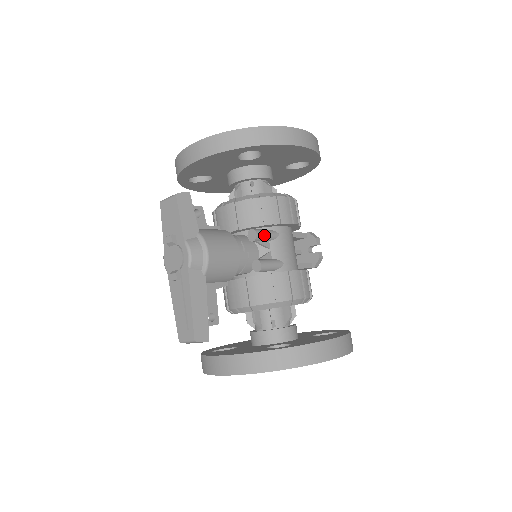
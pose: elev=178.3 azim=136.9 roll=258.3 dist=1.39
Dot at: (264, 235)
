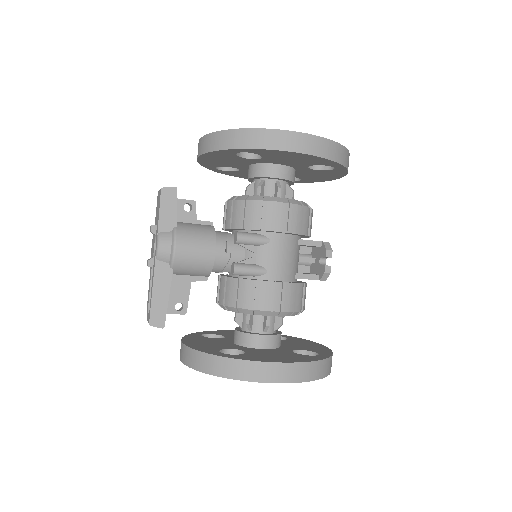
Dot at: (248, 239)
